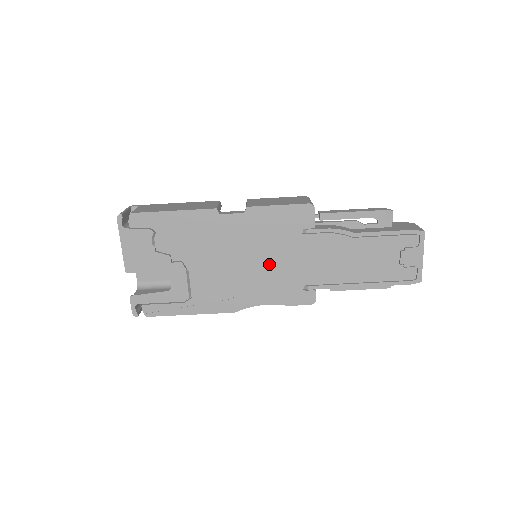
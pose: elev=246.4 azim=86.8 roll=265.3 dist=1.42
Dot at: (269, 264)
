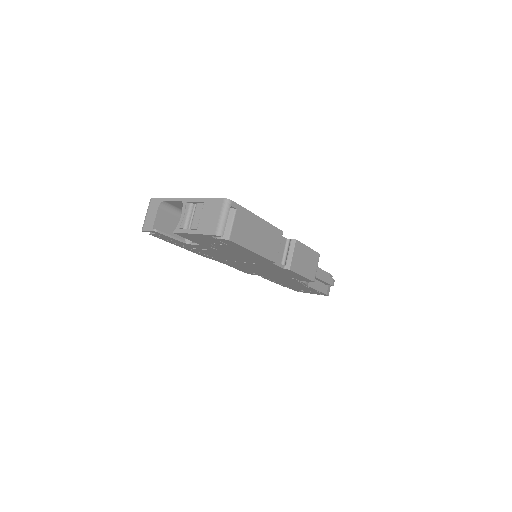
Dot at: (256, 269)
